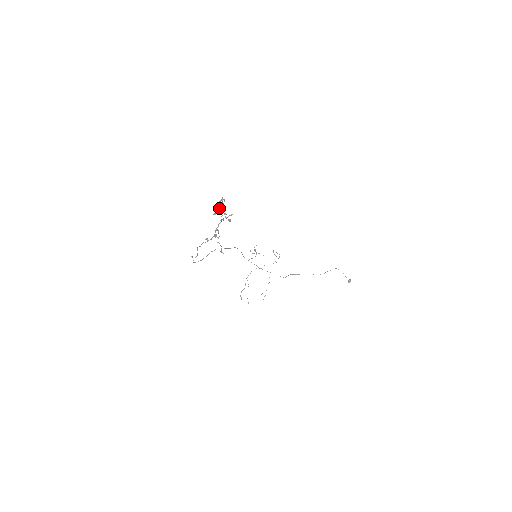
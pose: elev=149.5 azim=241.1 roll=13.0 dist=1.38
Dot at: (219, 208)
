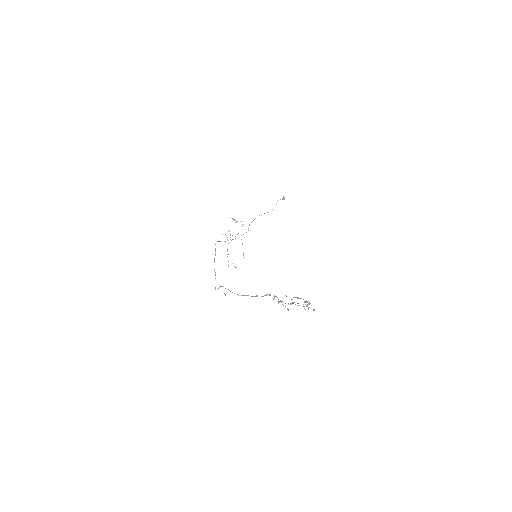
Dot at: occluded
